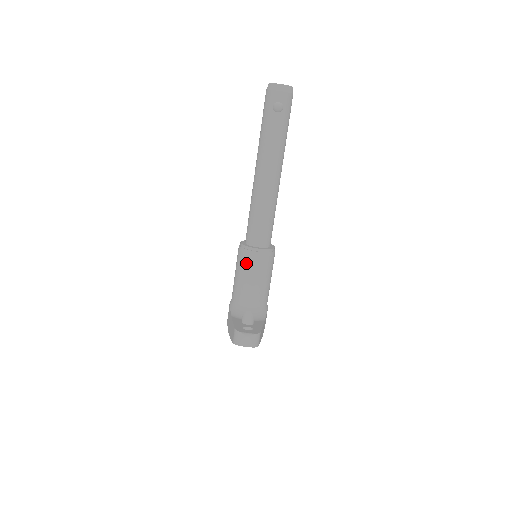
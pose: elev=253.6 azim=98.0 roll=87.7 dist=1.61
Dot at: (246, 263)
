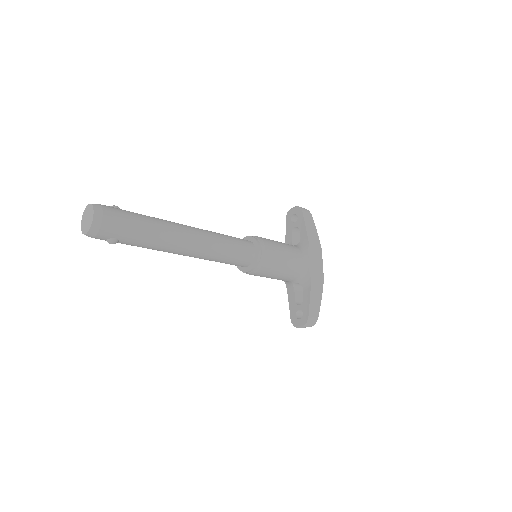
Dot at: occluded
